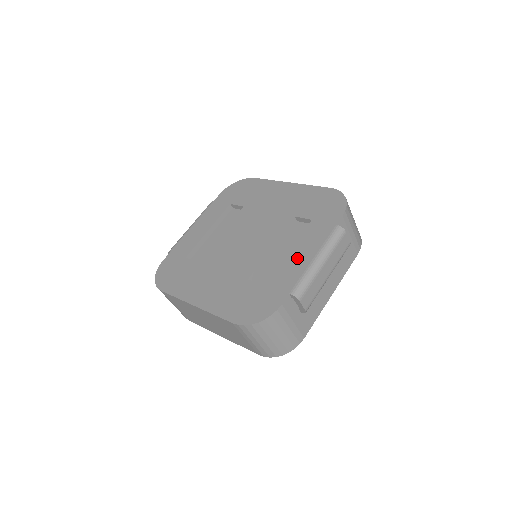
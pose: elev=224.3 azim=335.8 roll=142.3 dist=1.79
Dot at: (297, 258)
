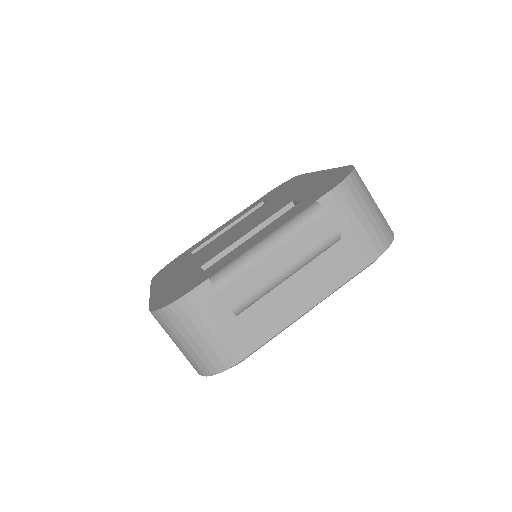
Dot at: (251, 241)
